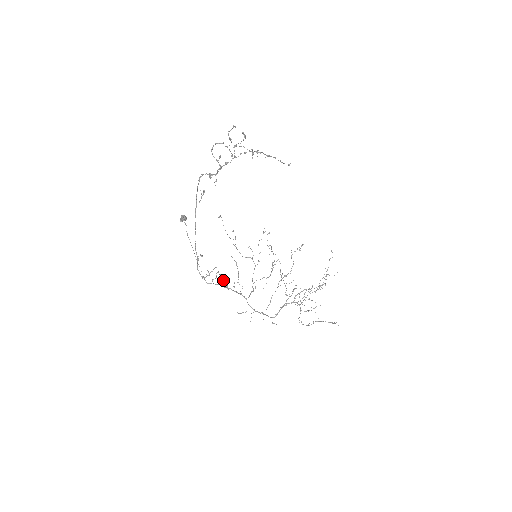
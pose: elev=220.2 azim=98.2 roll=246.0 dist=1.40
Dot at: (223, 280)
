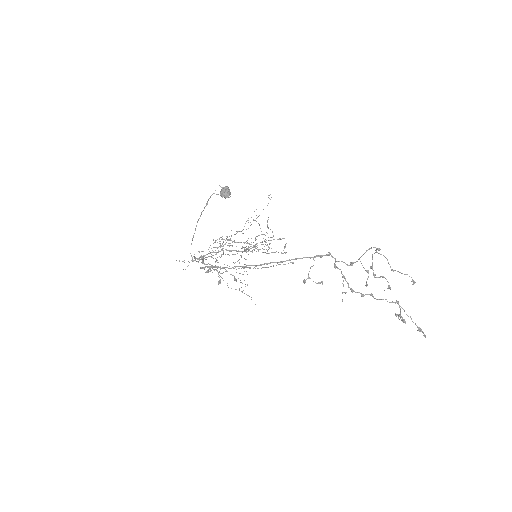
Dot at: (211, 265)
